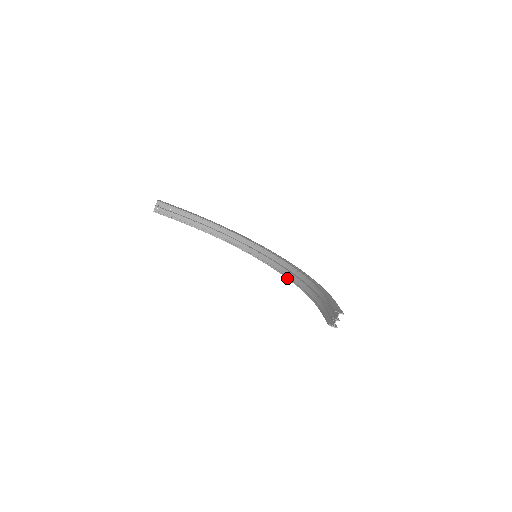
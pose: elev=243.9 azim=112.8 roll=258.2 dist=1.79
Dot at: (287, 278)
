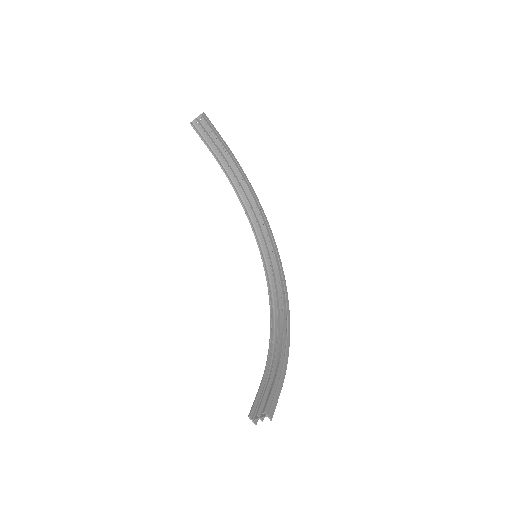
Dot at: (269, 303)
